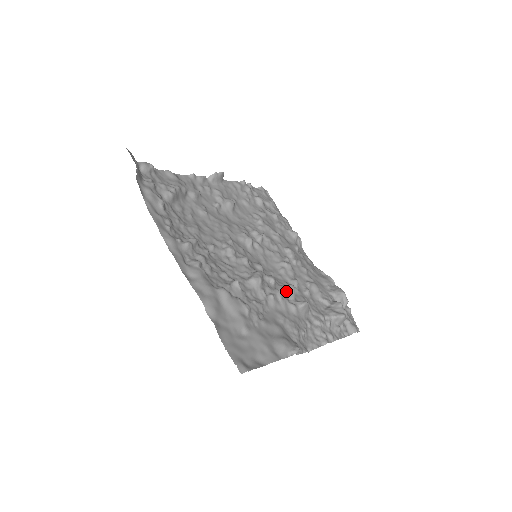
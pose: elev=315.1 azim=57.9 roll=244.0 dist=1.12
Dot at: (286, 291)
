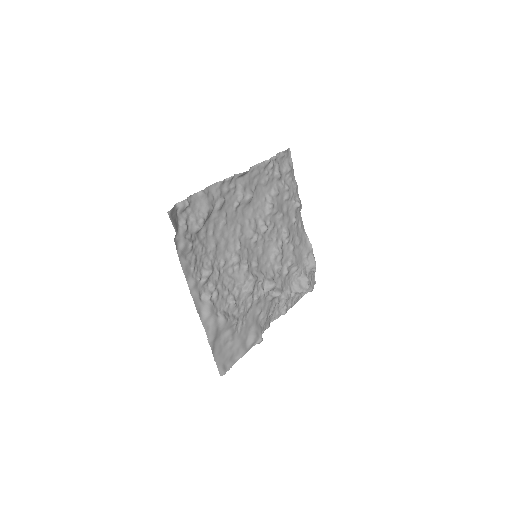
Dot at: (269, 289)
